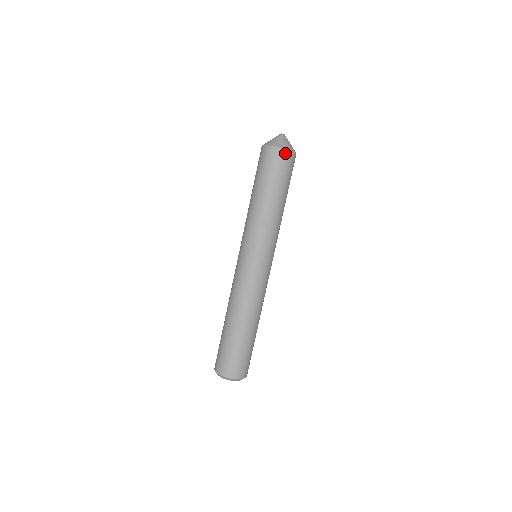
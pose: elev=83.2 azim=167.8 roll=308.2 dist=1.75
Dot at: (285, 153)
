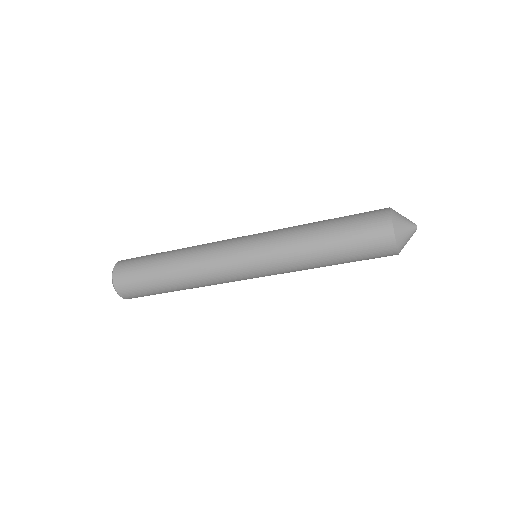
Dot at: occluded
